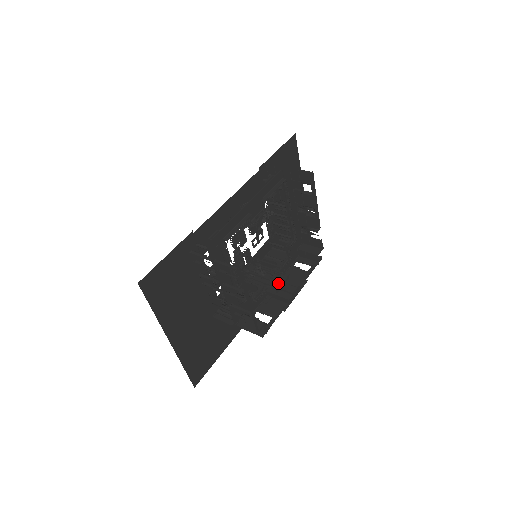
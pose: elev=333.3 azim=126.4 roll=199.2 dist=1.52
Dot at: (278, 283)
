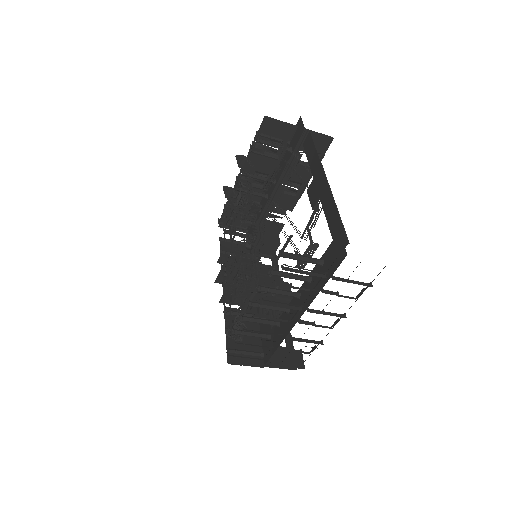
Dot at: occluded
